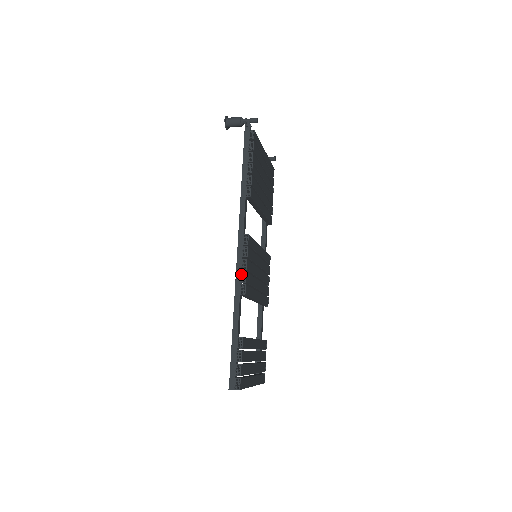
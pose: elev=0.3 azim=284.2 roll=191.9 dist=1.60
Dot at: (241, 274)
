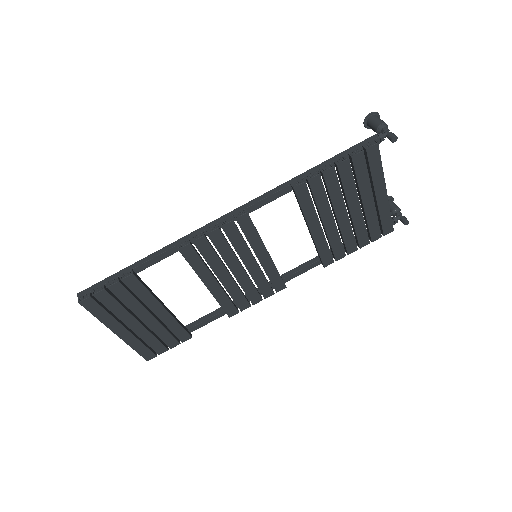
Dot at: (200, 232)
